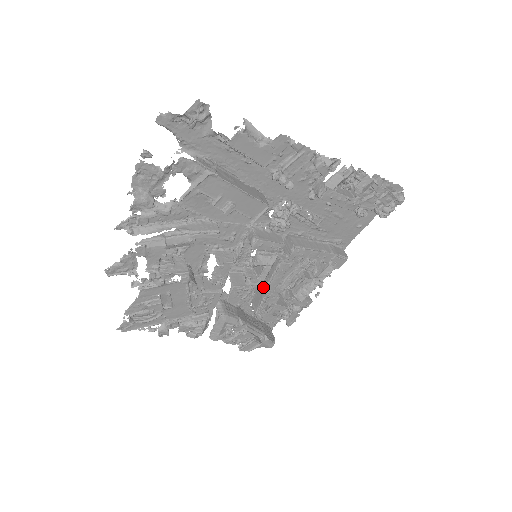
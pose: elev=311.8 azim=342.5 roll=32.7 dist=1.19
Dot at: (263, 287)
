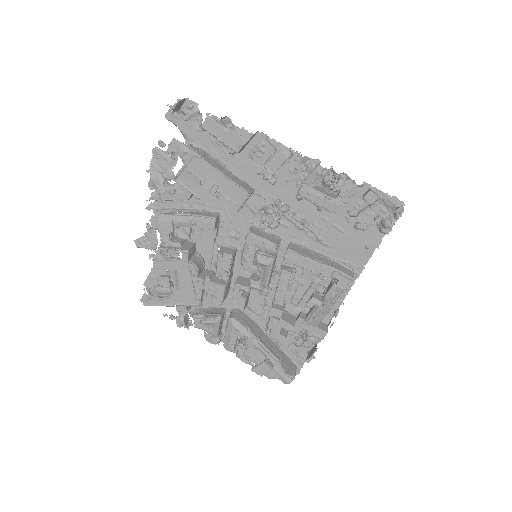
Dot at: (273, 300)
